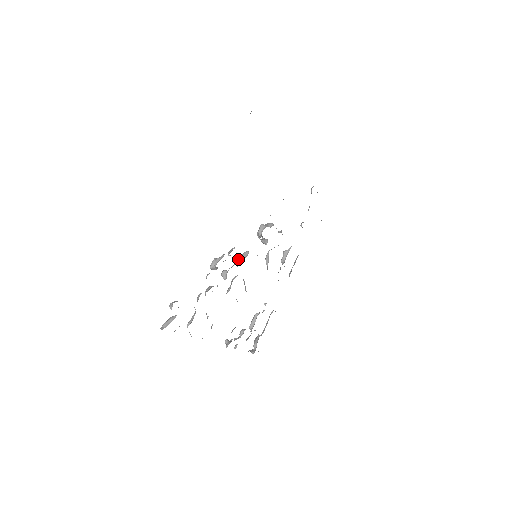
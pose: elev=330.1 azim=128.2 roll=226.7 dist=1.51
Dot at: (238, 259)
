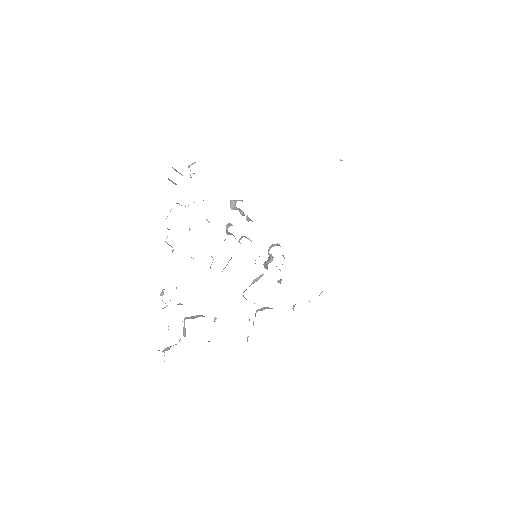
Dot at: (245, 236)
